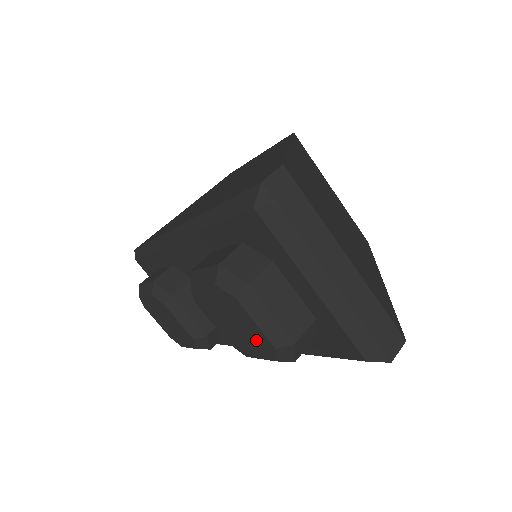
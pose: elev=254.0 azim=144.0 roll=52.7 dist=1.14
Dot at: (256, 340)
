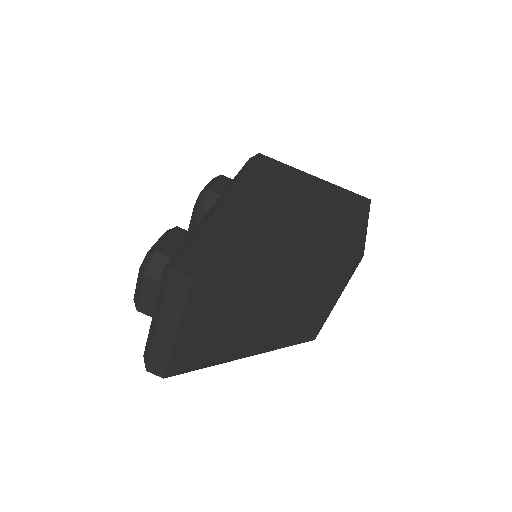
Dot at: occluded
